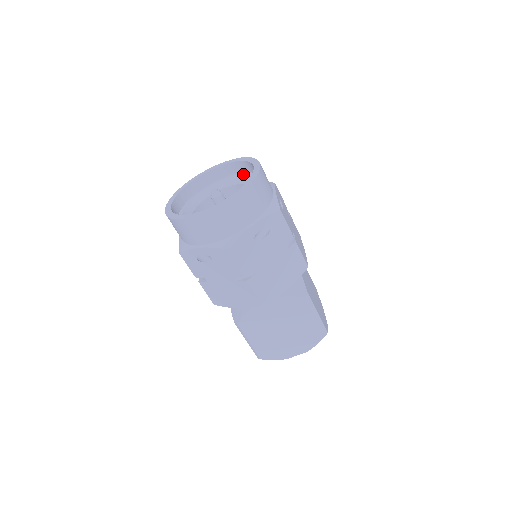
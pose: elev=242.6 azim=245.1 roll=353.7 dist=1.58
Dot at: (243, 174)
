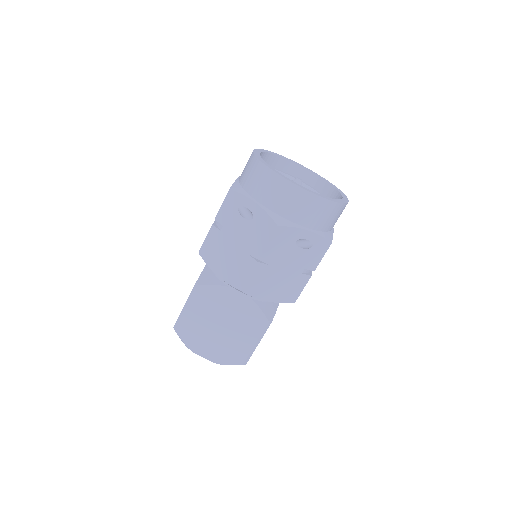
Dot at: (321, 193)
